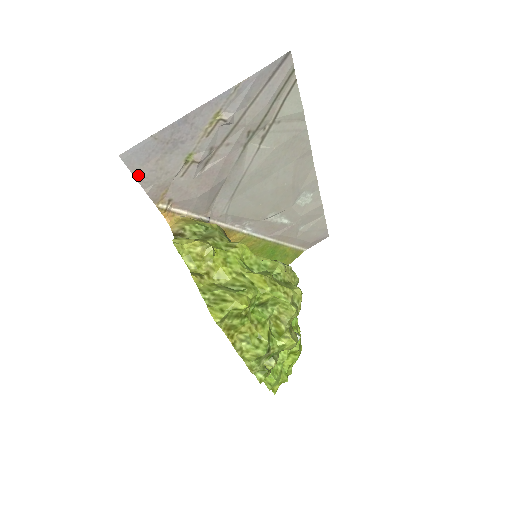
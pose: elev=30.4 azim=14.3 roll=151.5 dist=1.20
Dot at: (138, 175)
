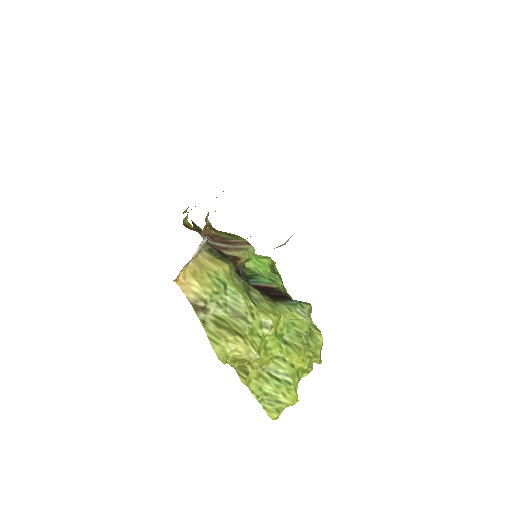
Dot at: occluded
